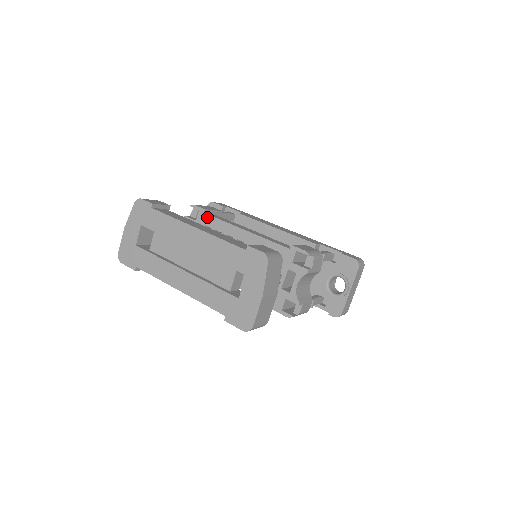
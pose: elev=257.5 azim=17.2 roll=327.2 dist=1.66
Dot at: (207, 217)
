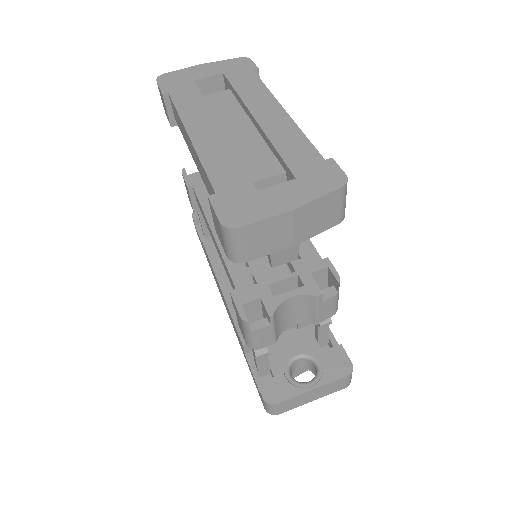
Dot at: occluded
